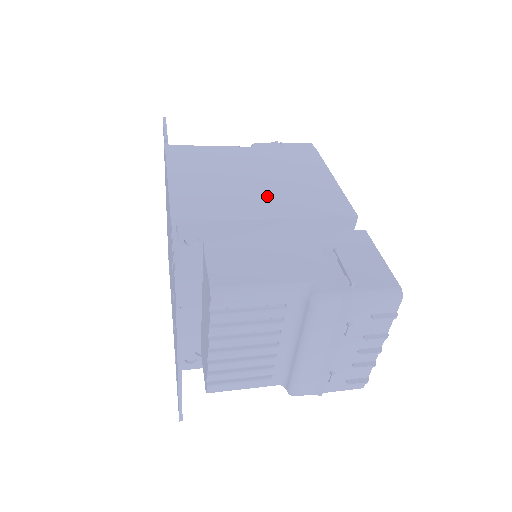
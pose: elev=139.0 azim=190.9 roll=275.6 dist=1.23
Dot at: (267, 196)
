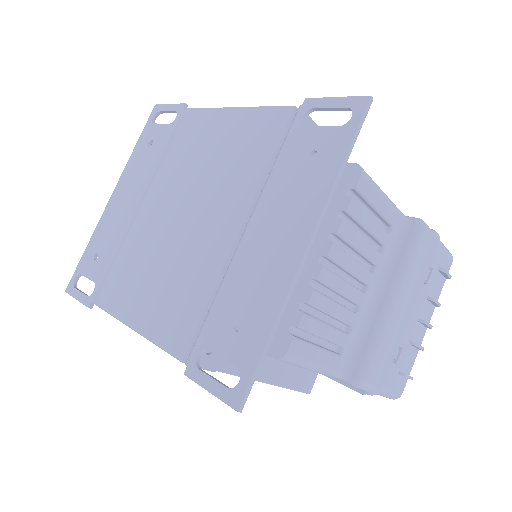
Dot at: occluded
